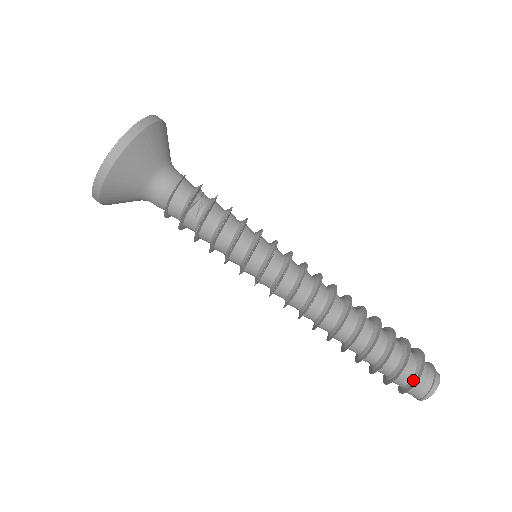
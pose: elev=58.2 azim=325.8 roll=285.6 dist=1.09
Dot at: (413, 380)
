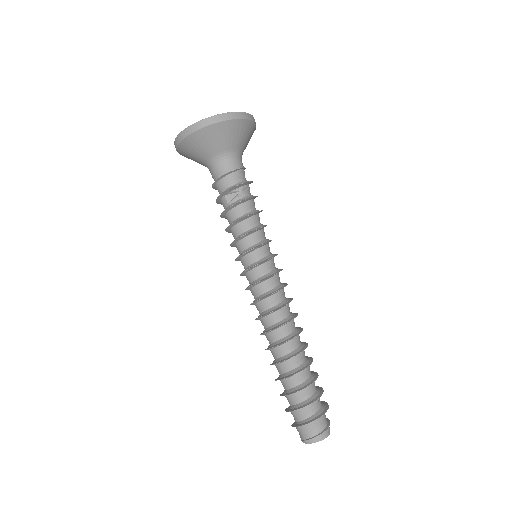
Dot at: (302, 422)
